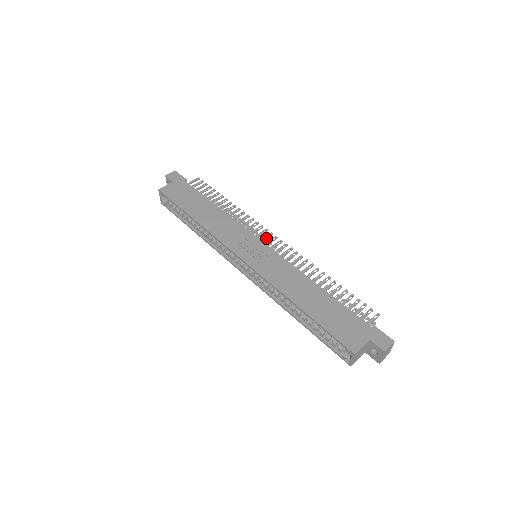
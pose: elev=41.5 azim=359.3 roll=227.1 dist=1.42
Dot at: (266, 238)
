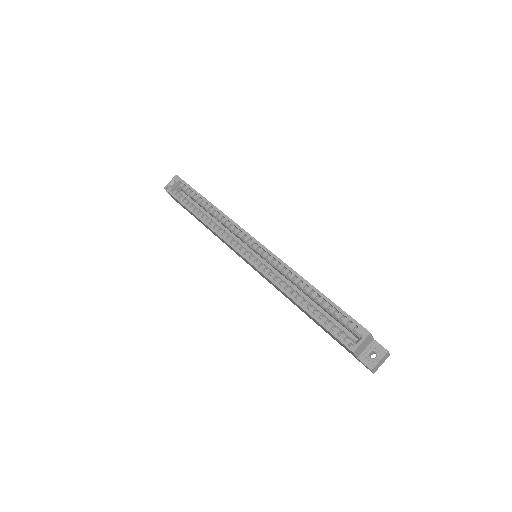
Dot at: occluded
